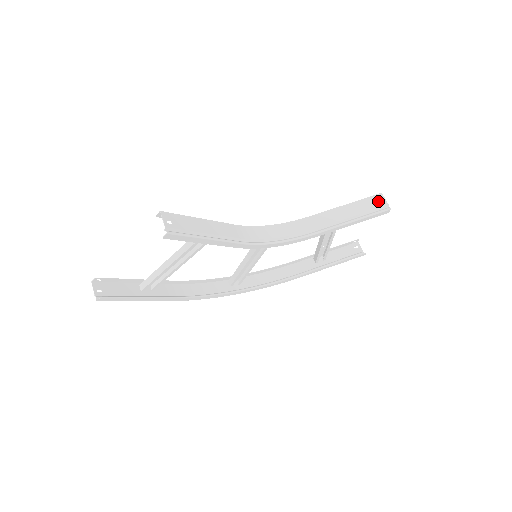
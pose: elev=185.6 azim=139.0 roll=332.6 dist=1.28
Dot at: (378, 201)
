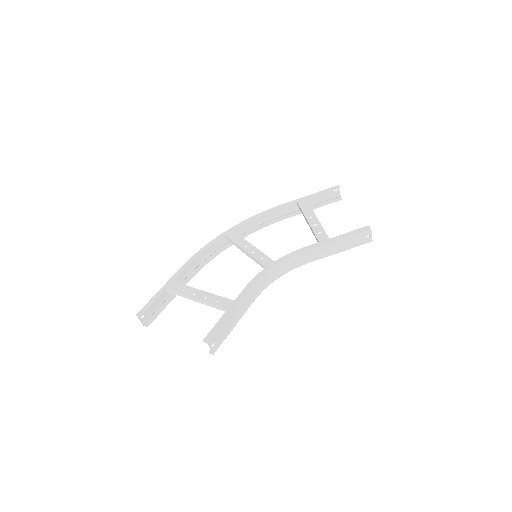
Dot at: (365, 236)
